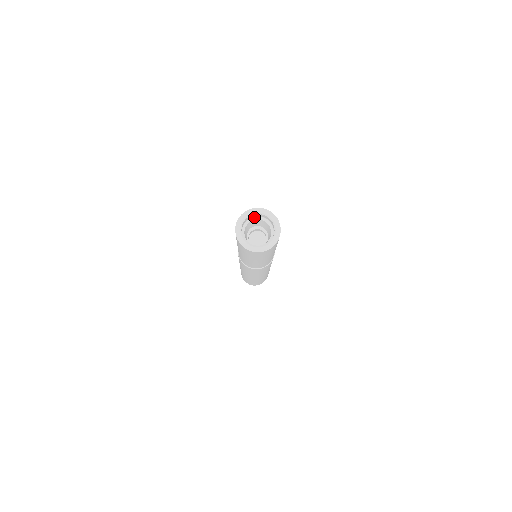
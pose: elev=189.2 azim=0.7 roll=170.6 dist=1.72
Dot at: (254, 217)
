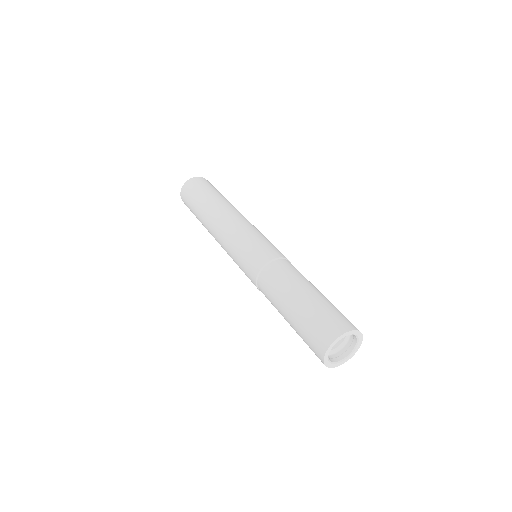
Dot at: occluded
